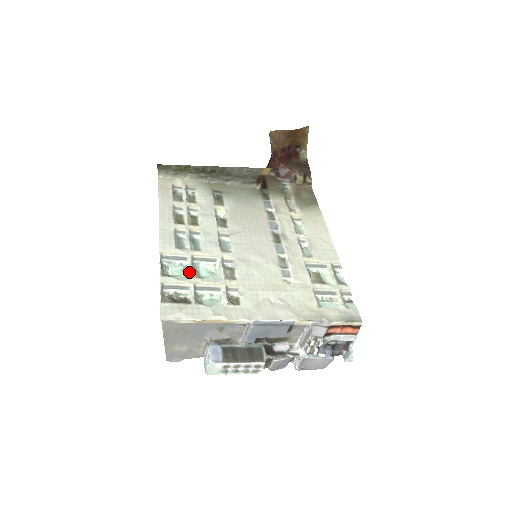
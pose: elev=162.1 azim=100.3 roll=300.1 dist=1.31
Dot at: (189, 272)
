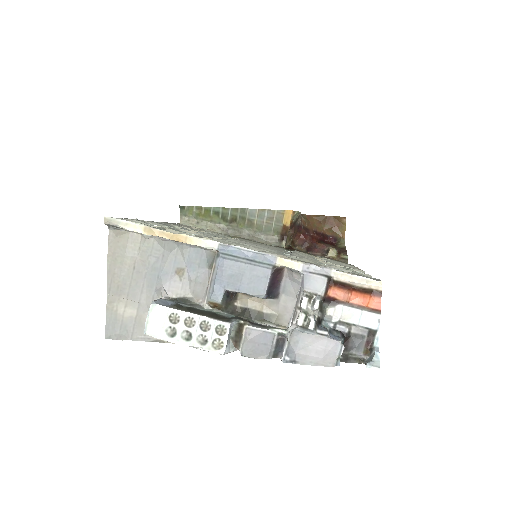
Dot at: occluded
